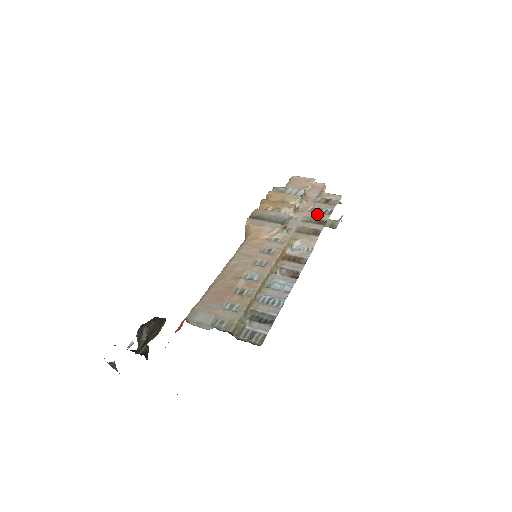
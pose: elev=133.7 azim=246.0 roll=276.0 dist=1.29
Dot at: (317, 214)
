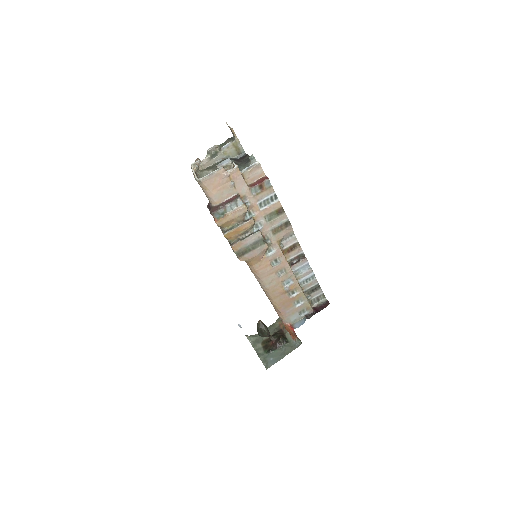
Dot at: (270, 208)
